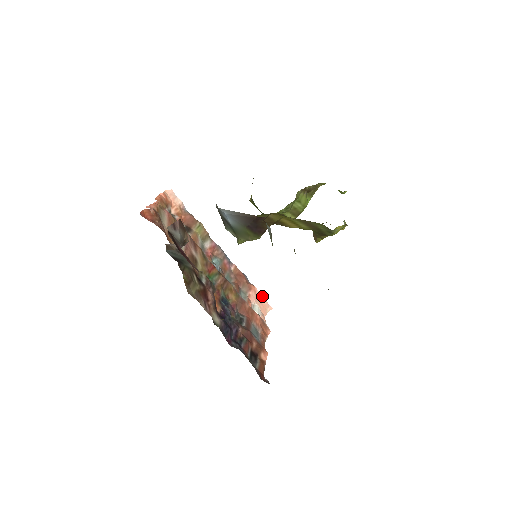
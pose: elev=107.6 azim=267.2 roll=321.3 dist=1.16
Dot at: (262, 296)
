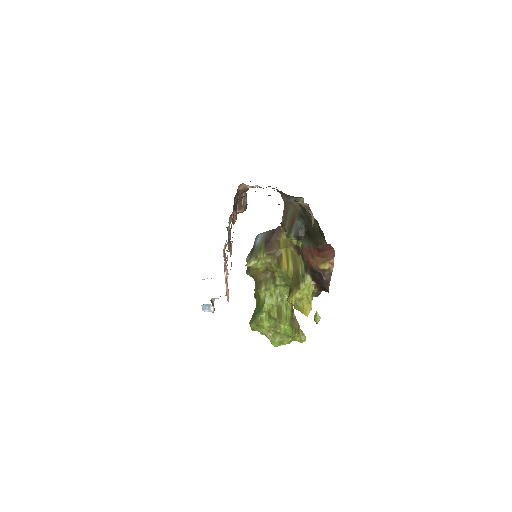
Dot at: occluded
